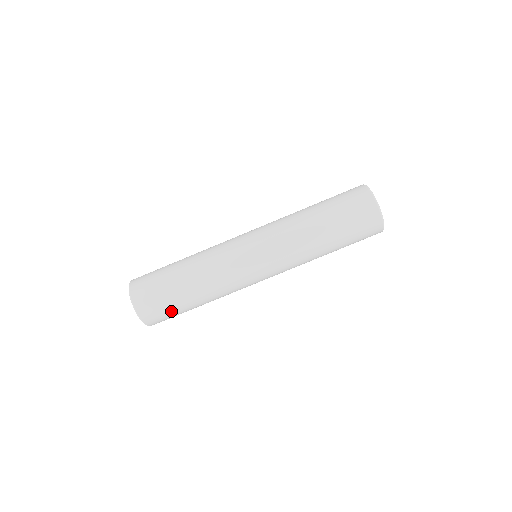
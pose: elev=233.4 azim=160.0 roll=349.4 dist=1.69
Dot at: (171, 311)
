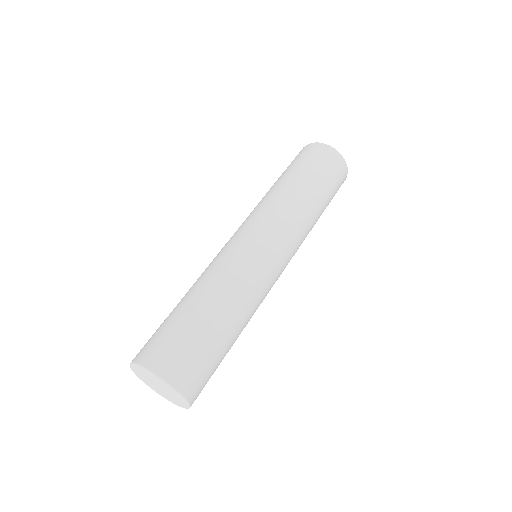
Dot at: (214, 365)
